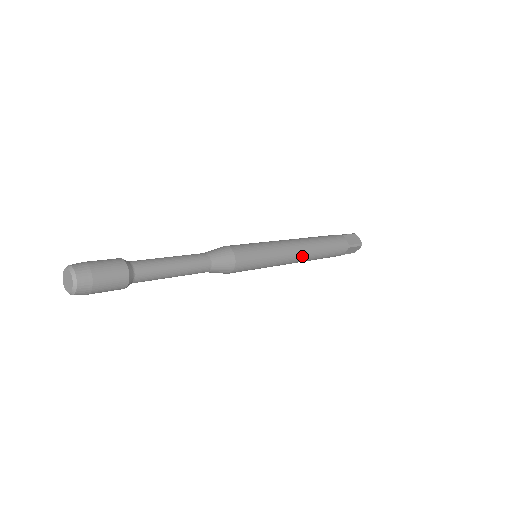
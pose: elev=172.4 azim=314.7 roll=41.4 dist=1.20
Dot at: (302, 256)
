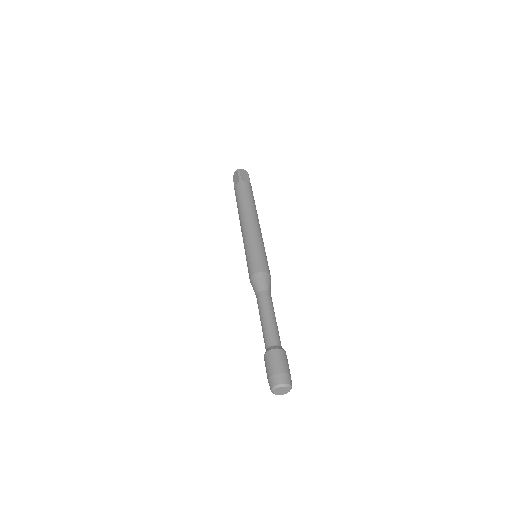
Dot at: occluded
